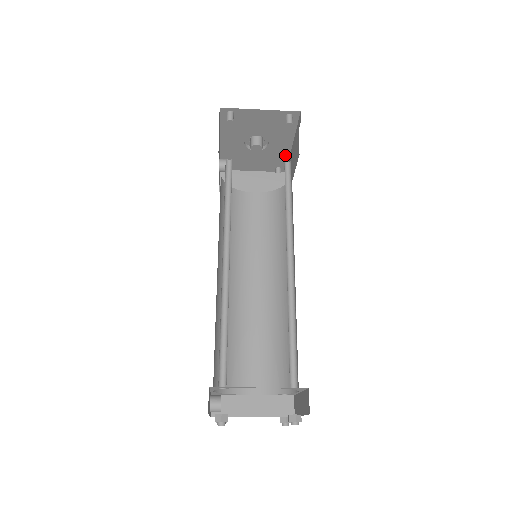
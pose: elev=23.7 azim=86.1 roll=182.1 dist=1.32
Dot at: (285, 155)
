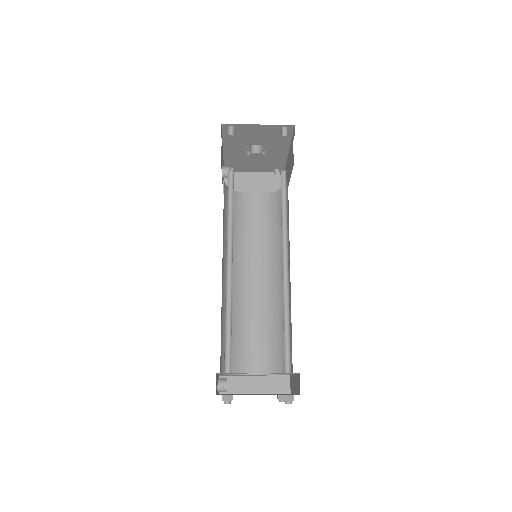
Dot at: (282, 159)
